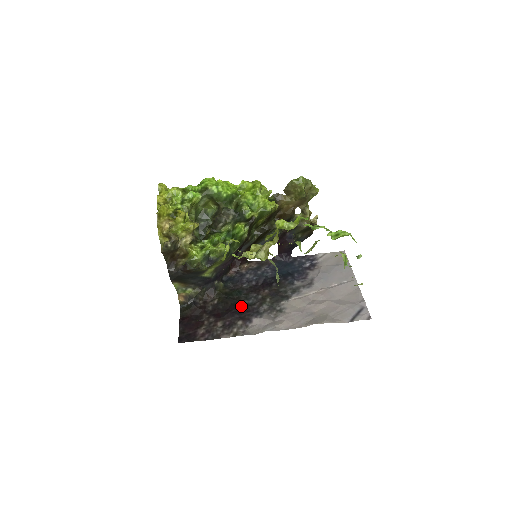
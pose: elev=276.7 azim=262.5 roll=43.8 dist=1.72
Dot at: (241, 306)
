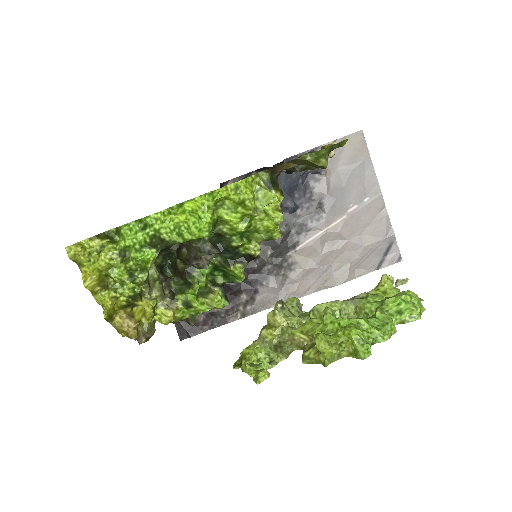
Dot at: occluded
